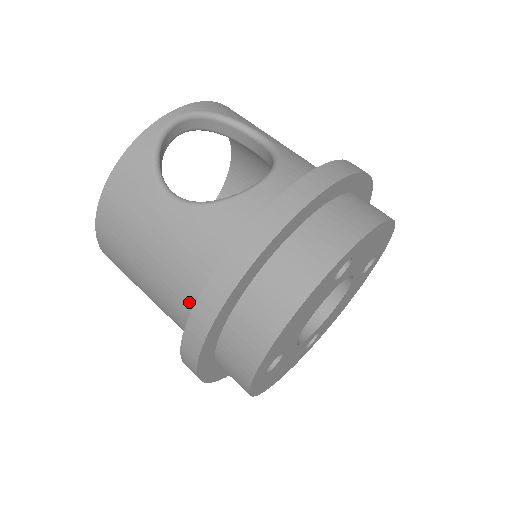
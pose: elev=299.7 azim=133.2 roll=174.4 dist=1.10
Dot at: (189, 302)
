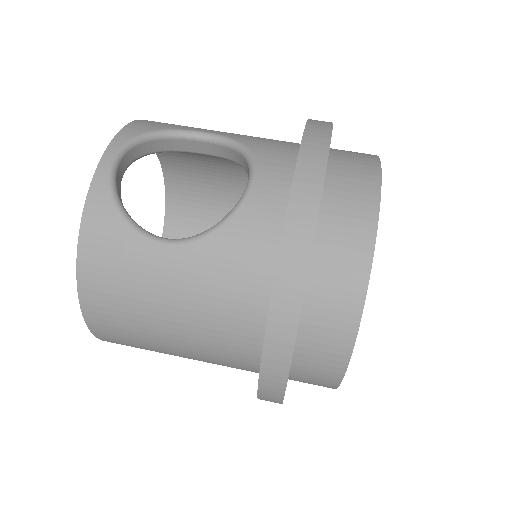
Dot at: (242, 339)
